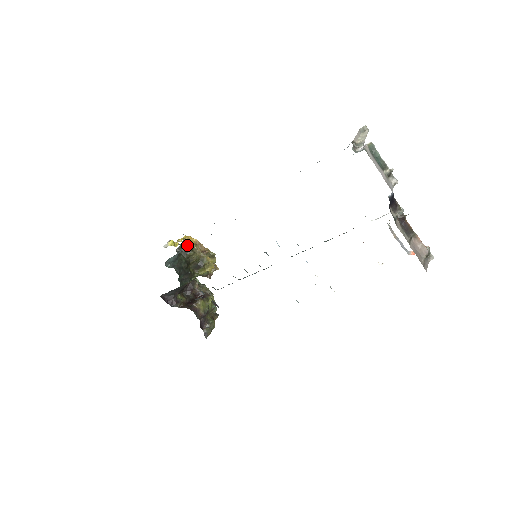
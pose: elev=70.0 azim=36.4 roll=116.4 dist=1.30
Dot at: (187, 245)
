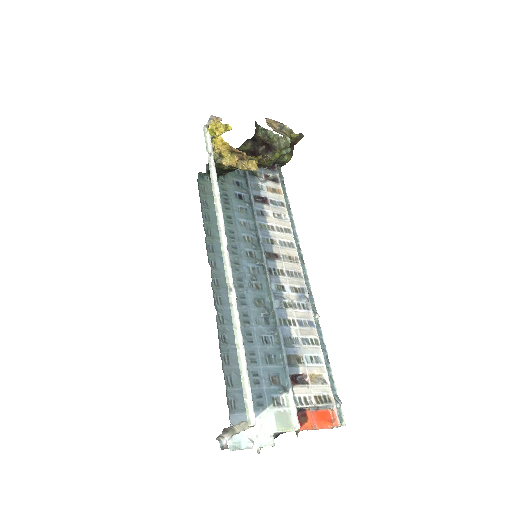
Dot at: (216, 163)
